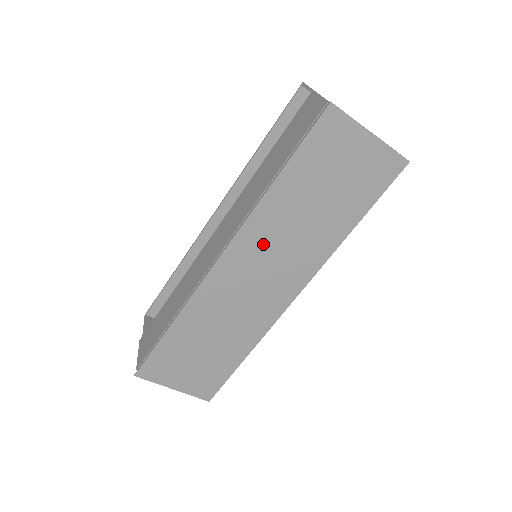
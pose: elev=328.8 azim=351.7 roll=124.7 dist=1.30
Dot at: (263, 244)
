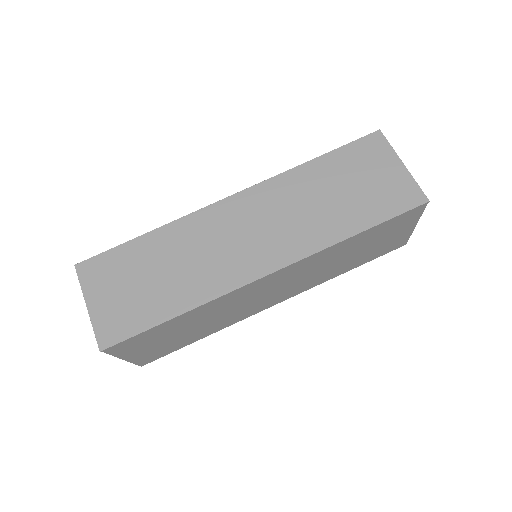
Dot at: (272, 204)
